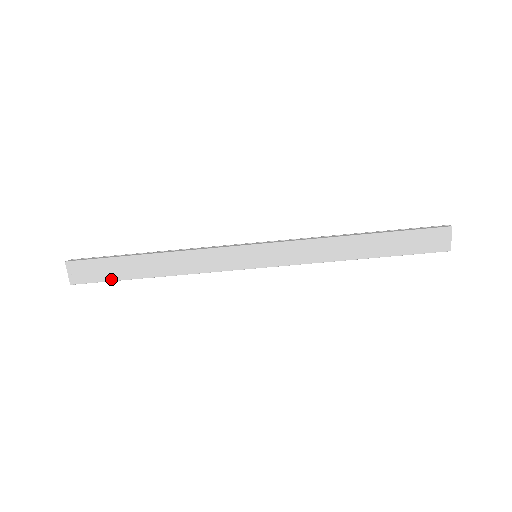
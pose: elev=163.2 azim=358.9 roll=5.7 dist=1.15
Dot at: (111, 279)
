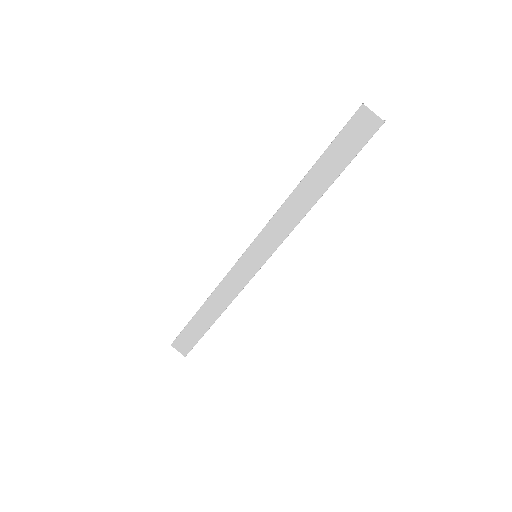
Dot at: (199, 338)
